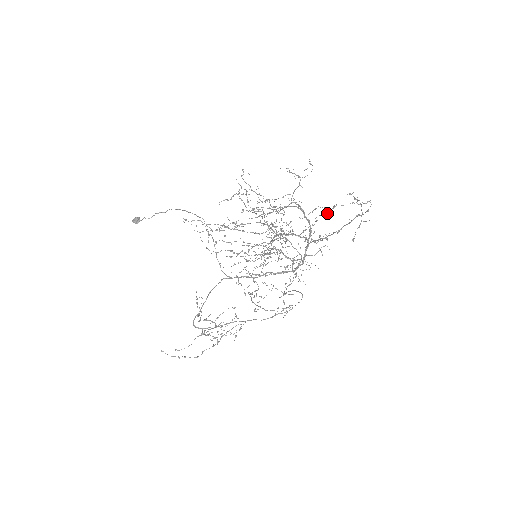
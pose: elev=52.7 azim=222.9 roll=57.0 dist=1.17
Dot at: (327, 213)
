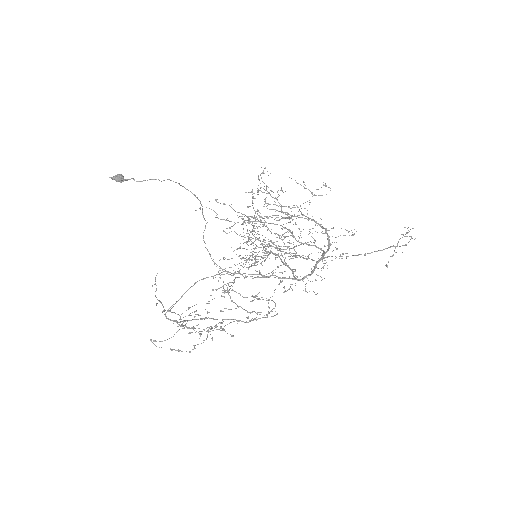
Dot at: occluded
